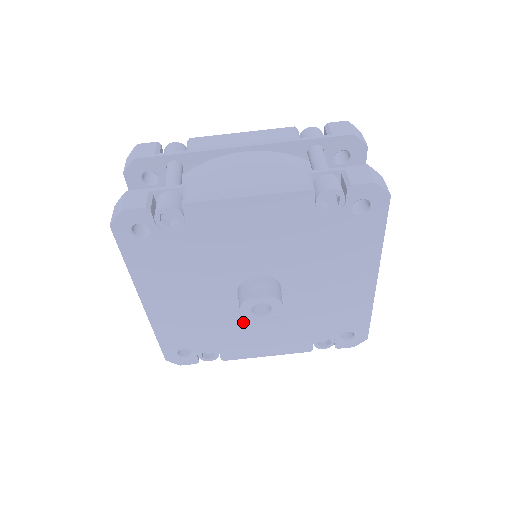
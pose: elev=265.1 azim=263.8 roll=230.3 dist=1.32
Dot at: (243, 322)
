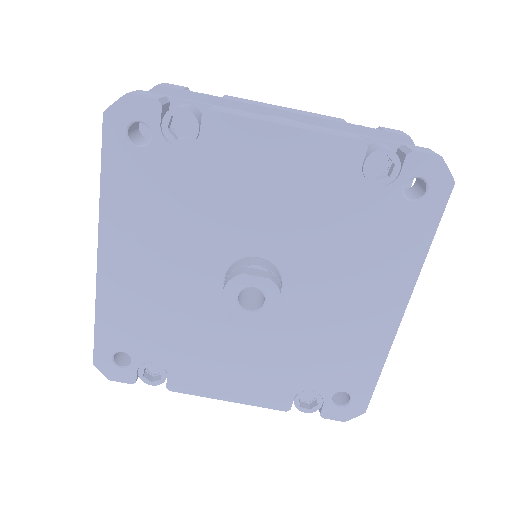
Dot at: (216, 330)
